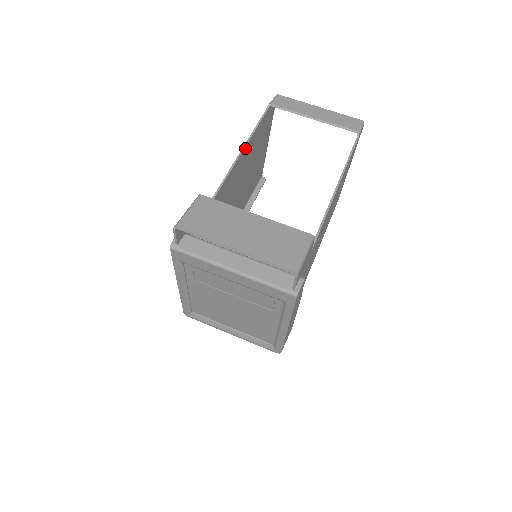
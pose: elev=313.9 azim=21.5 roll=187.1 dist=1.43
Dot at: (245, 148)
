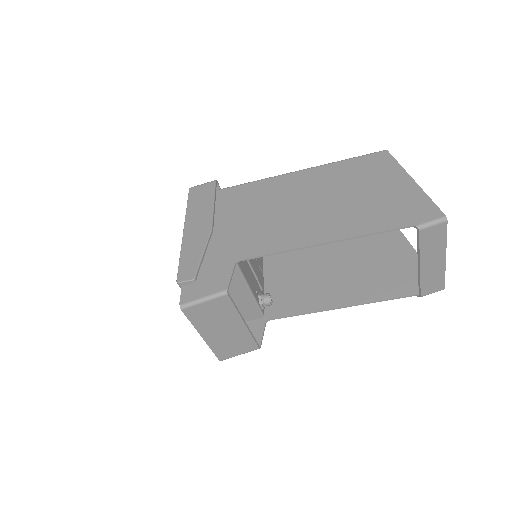
Dot at: (338, 239)
